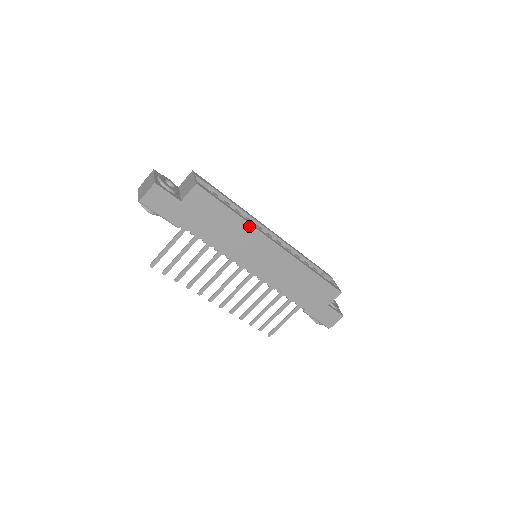
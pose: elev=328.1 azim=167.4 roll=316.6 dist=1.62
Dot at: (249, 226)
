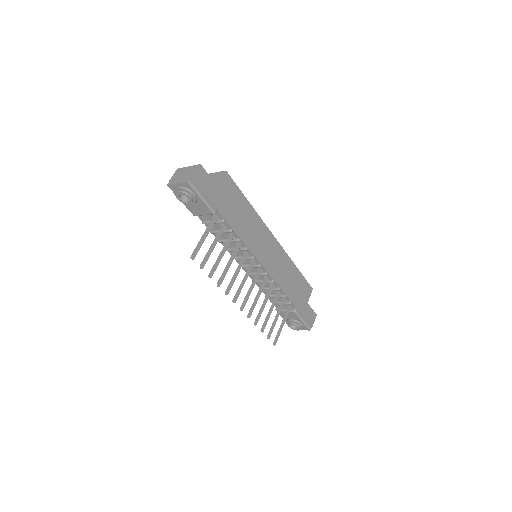
Dot at: (258, 217)
